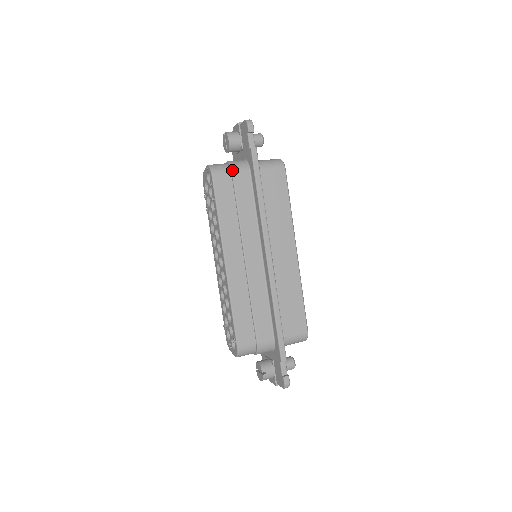
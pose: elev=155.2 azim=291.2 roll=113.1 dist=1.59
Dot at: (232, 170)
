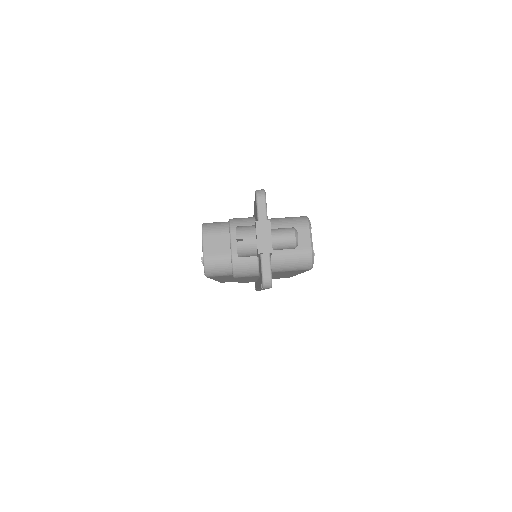
Dot at: (234, 277)
